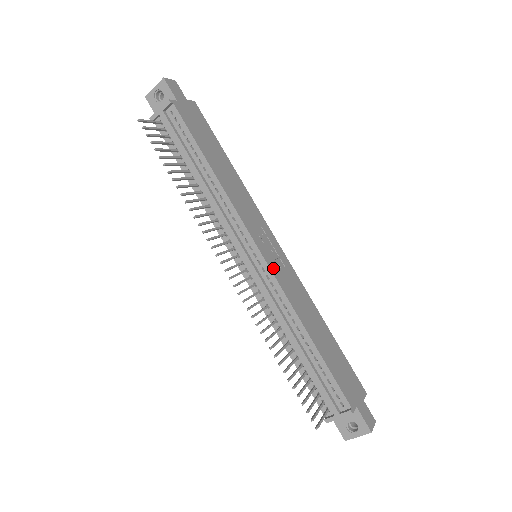
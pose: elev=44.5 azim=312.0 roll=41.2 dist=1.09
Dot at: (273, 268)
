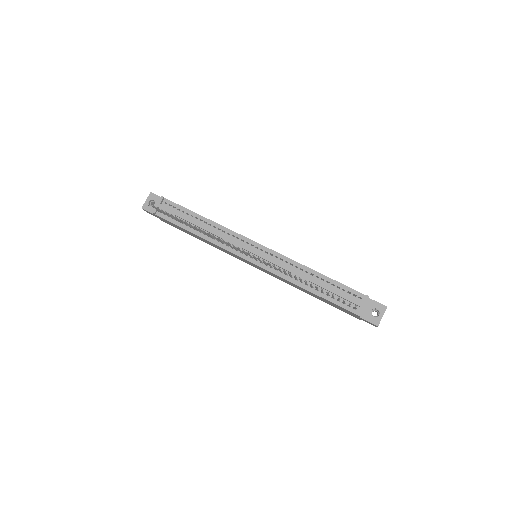
Dot at: (271, 250)
